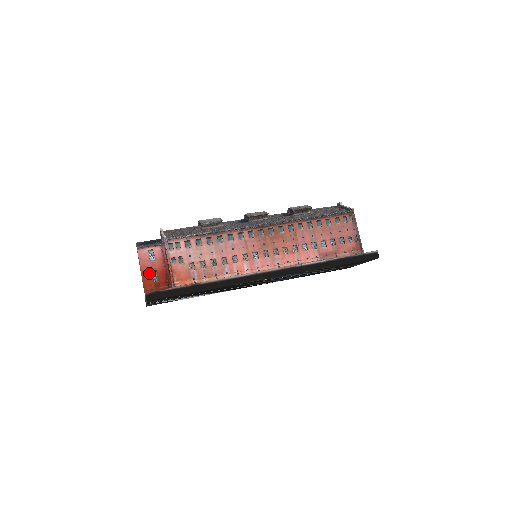
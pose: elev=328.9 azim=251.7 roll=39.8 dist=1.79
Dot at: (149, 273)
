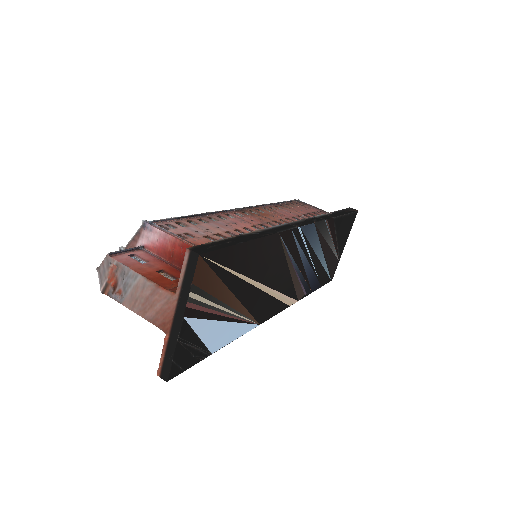
Dot at: (154, 274)
